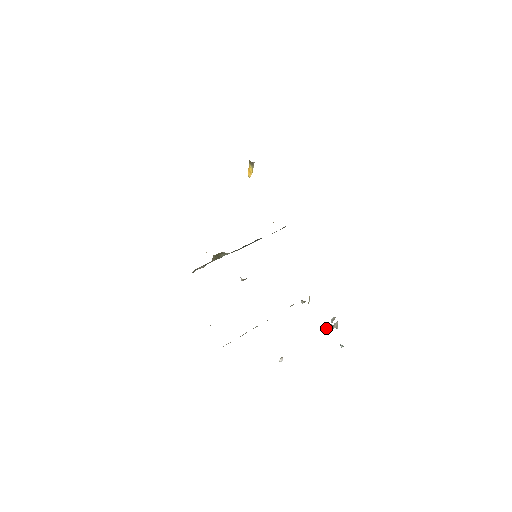
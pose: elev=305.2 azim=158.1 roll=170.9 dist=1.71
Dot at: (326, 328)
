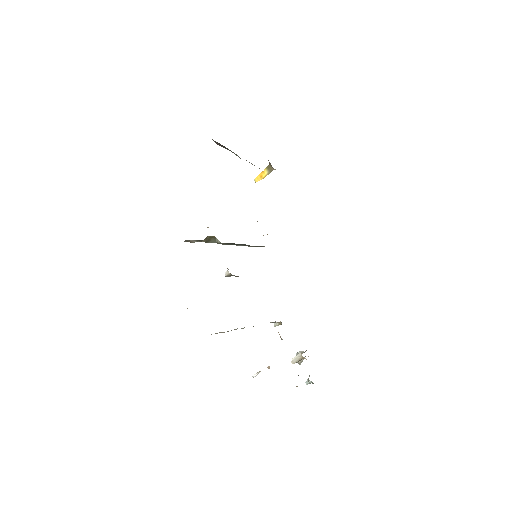
Dot at: (294, 359)
